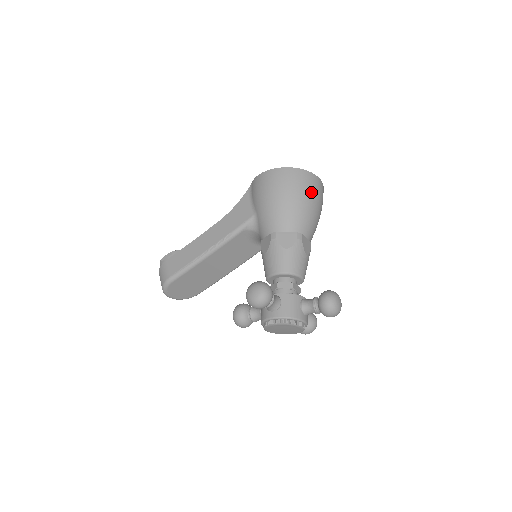
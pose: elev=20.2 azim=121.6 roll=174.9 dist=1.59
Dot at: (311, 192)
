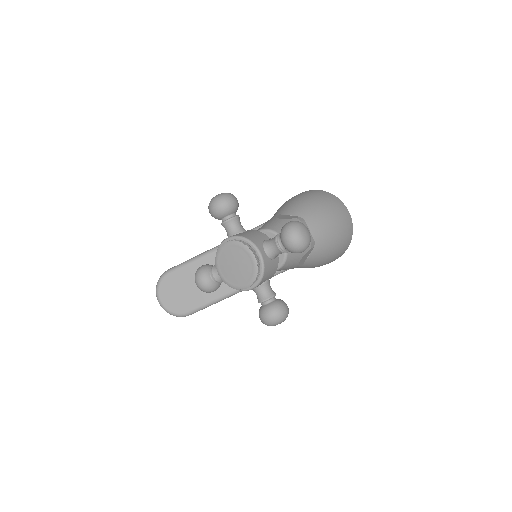
Dot at: (331, 205)
